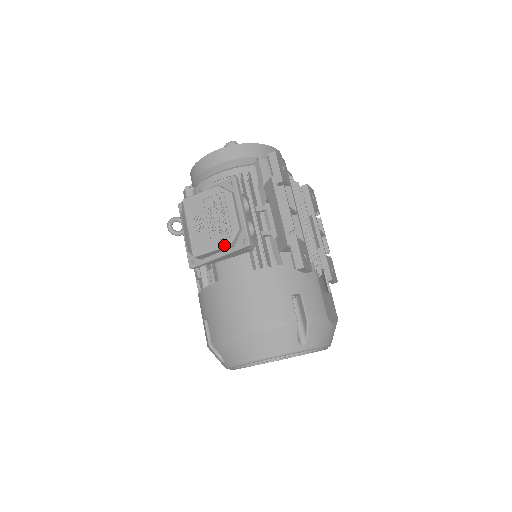
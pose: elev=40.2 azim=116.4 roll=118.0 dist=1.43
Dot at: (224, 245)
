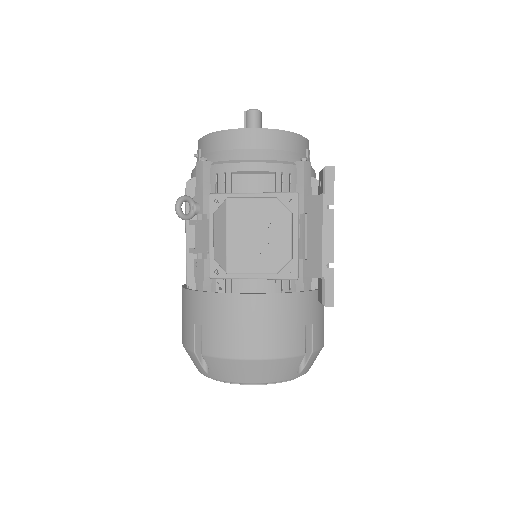
Dot at: (269, 272)
